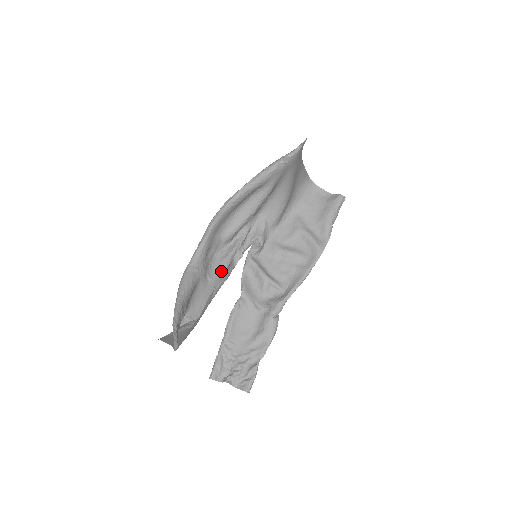
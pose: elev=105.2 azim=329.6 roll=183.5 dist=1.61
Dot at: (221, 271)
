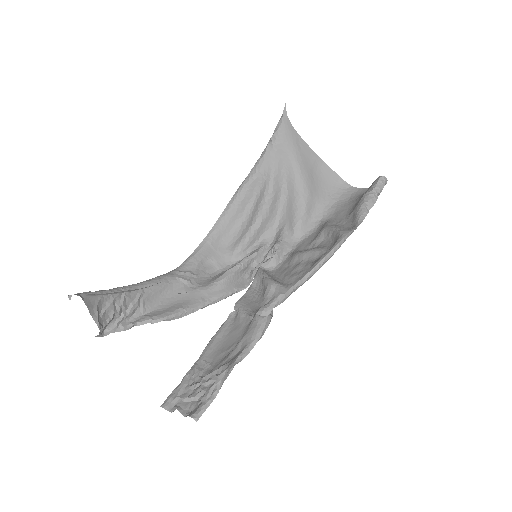
Dot at: (216, 281)
